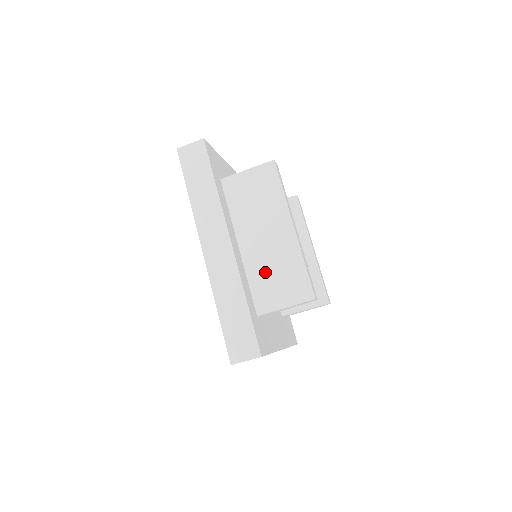
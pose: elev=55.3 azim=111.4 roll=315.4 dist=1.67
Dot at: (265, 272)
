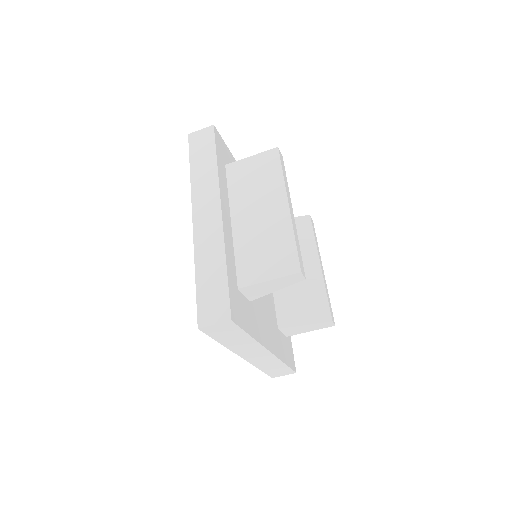
Dot at: (253, 246)
